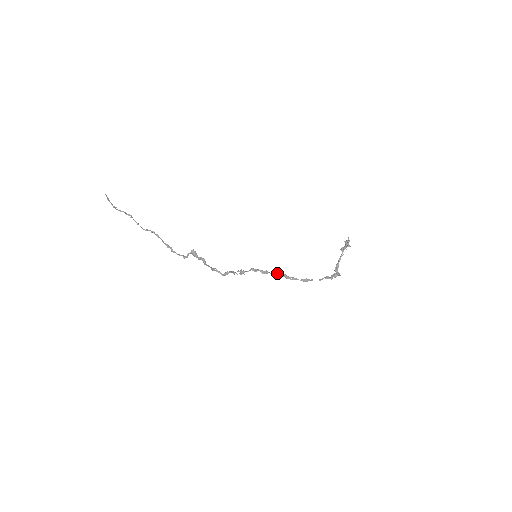
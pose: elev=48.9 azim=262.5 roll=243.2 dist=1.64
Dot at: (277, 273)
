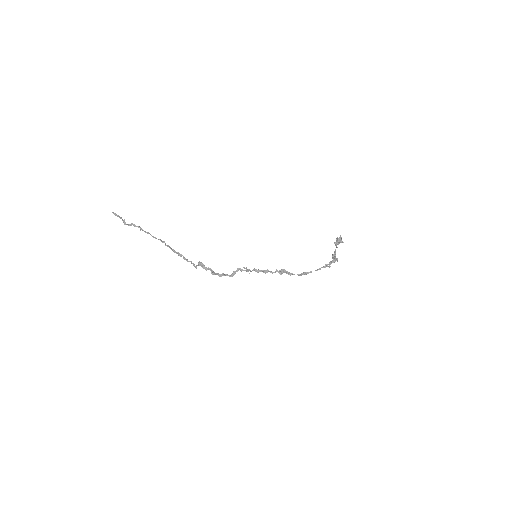
Dot at: (277, 271)
